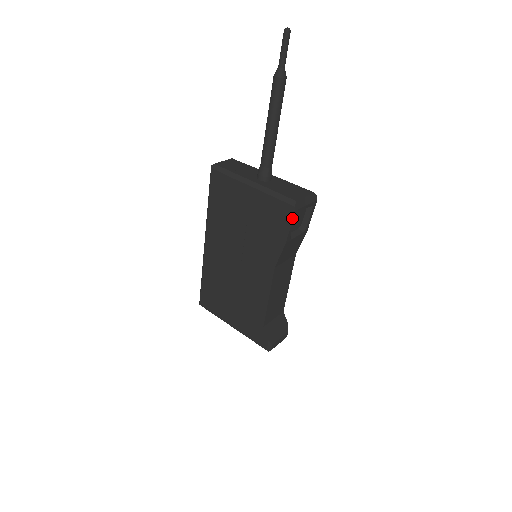
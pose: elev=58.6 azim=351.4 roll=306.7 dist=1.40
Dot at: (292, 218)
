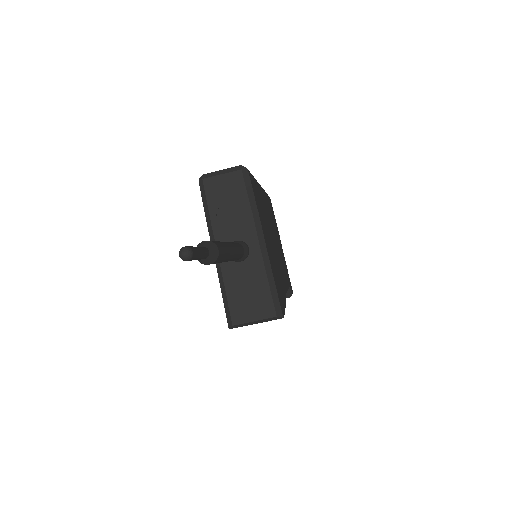
Dot at: occluded
